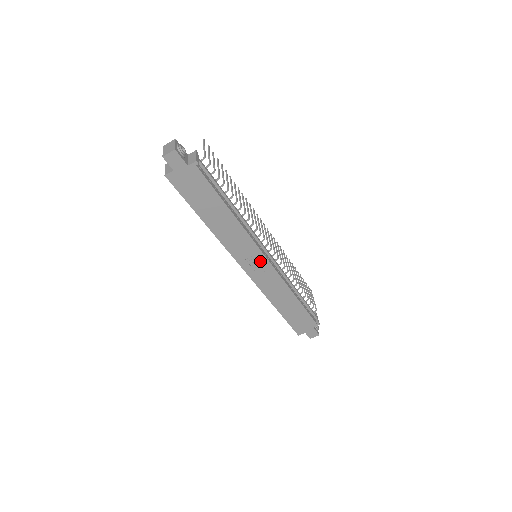
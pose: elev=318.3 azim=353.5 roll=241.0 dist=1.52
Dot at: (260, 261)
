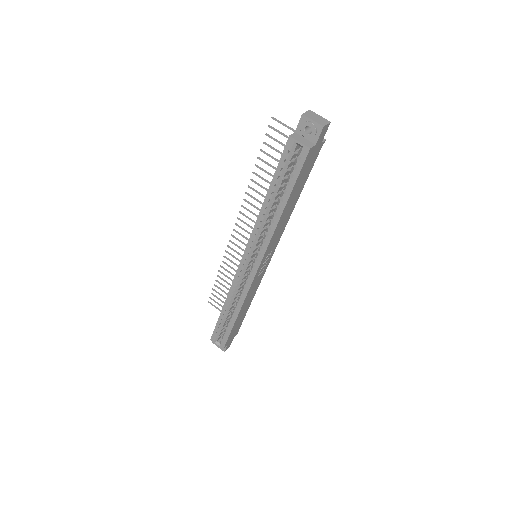
Dot at: (268, 260)
